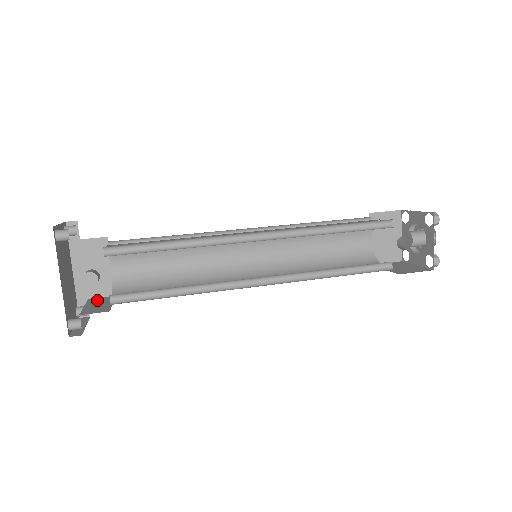
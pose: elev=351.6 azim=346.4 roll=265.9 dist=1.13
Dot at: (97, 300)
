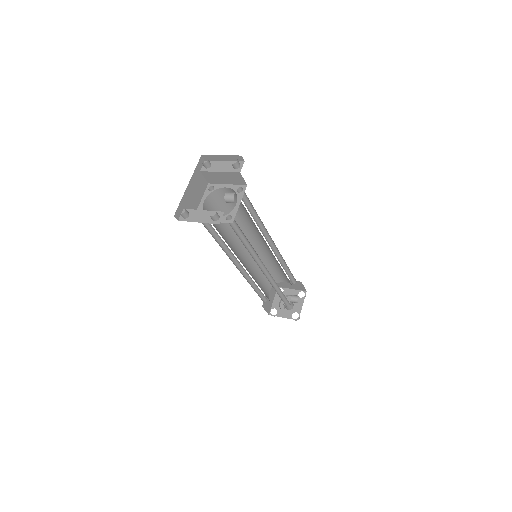
Dot at: occluded
